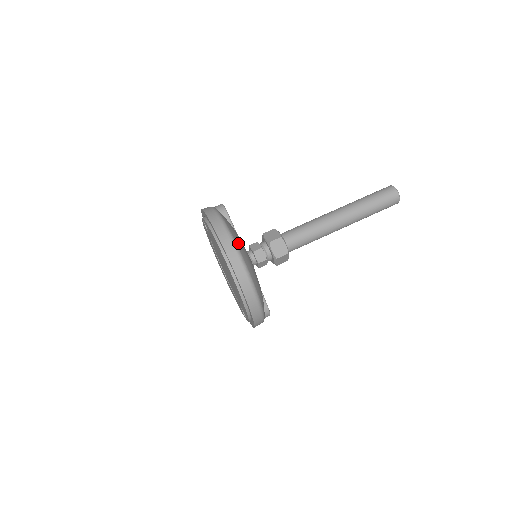
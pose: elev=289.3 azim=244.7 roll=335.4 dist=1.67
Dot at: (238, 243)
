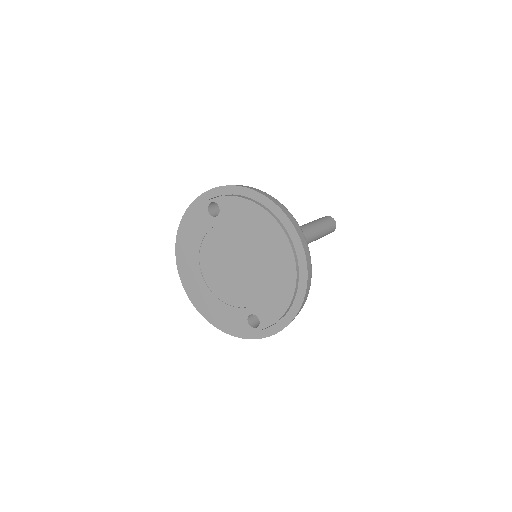
Dot at: occluded
